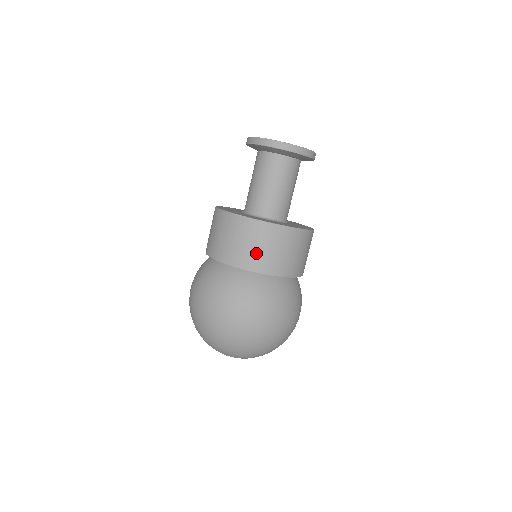
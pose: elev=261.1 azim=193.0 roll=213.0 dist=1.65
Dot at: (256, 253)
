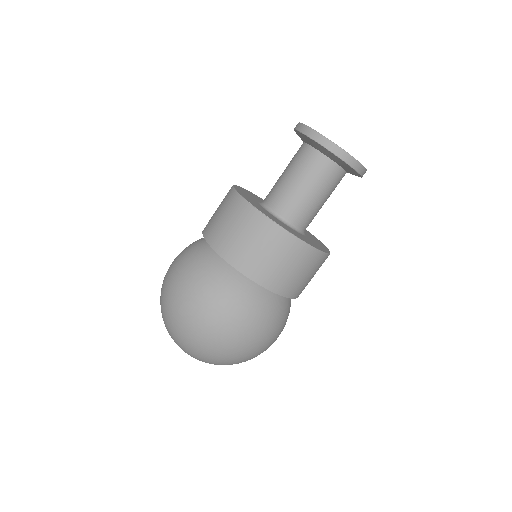
Dot at: (251, 253)
